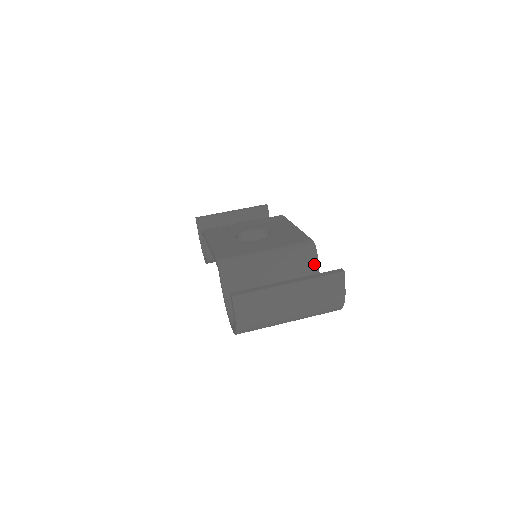
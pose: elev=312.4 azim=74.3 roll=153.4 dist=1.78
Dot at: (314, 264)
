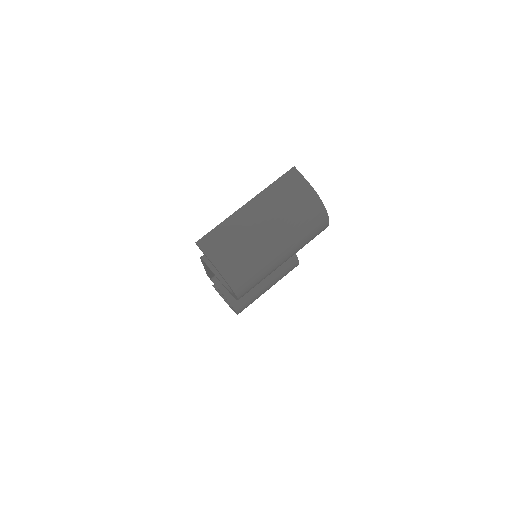
Dot at: occluded
